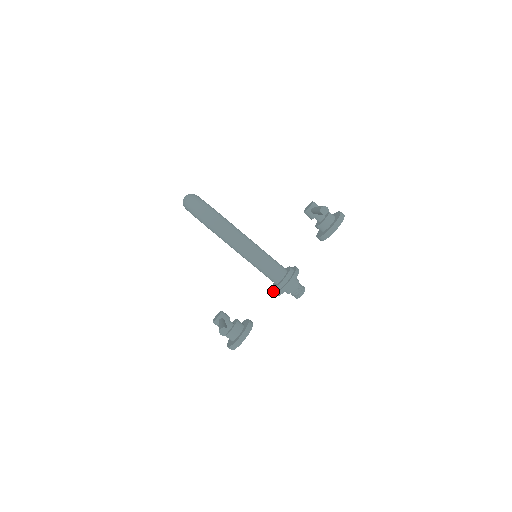
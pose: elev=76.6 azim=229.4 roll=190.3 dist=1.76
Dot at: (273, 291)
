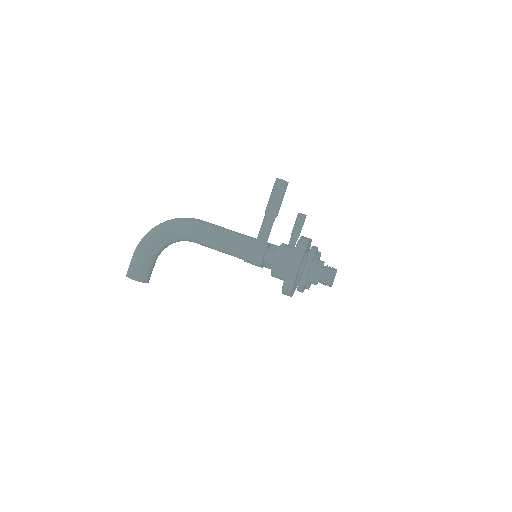
Dot at: occluded
